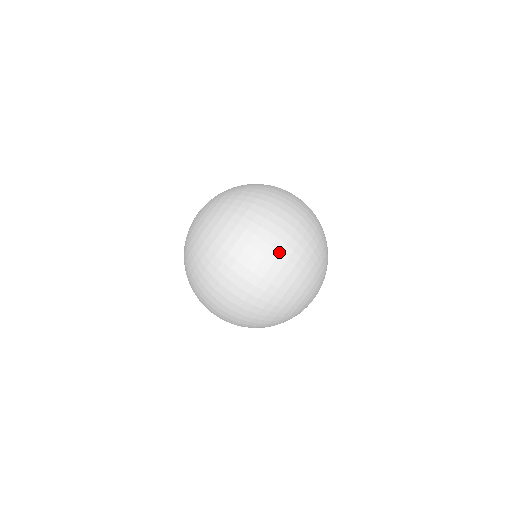
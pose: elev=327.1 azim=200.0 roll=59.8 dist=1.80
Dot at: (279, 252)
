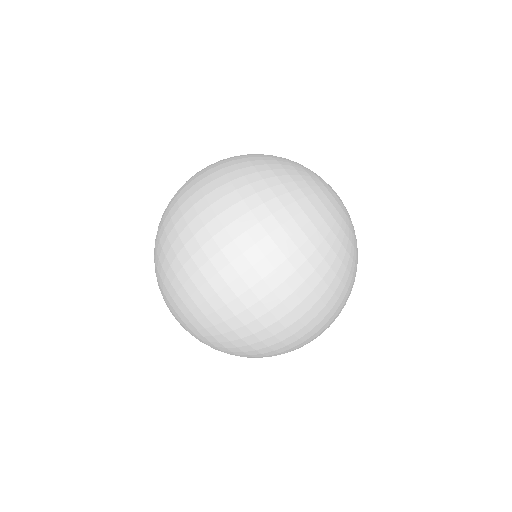
Dot at: (308, 311)
